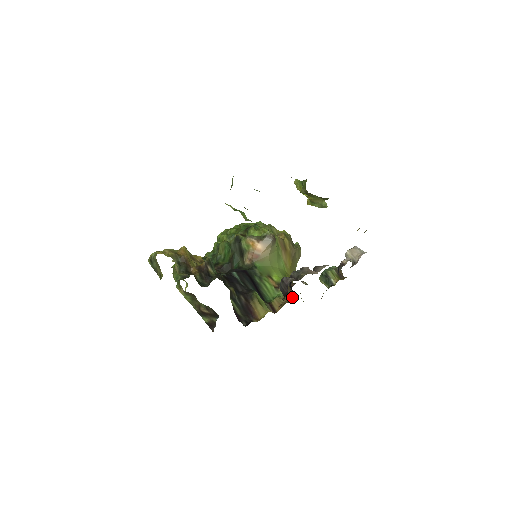
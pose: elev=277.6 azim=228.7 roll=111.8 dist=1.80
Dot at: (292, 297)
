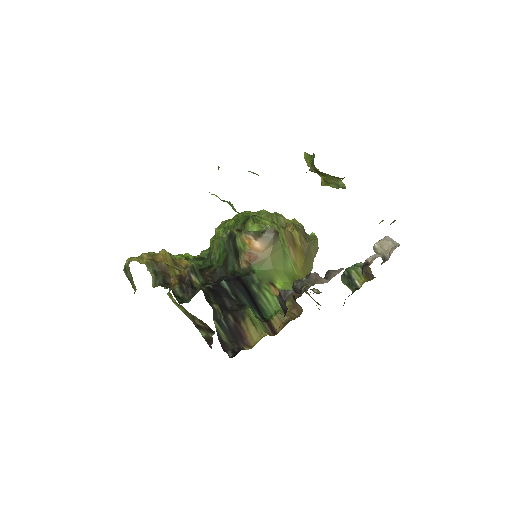
Dot at: (298, 312)
